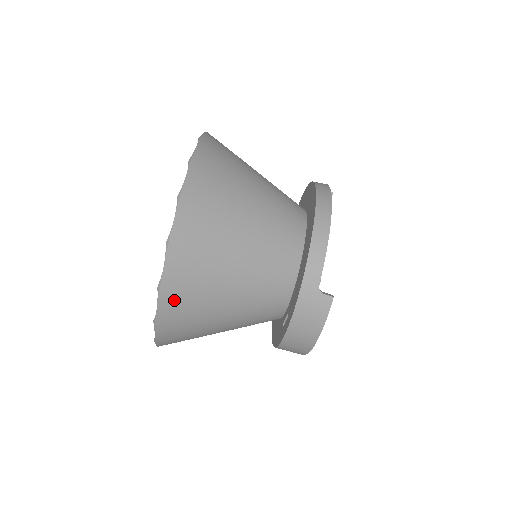
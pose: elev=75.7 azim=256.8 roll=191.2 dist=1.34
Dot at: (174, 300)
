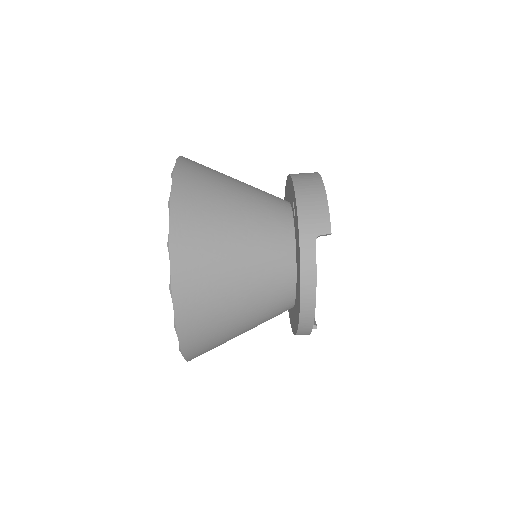
Dot at: (189, 166)
